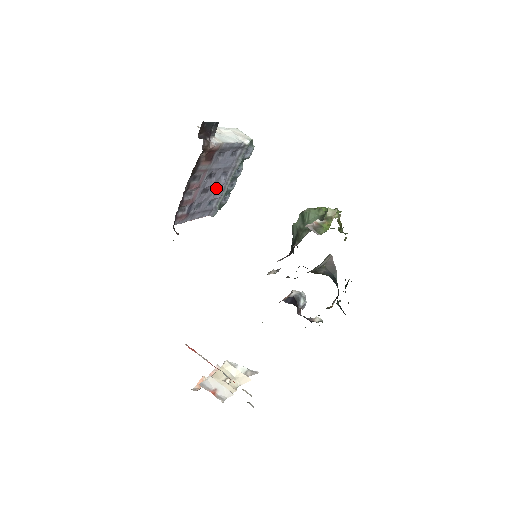
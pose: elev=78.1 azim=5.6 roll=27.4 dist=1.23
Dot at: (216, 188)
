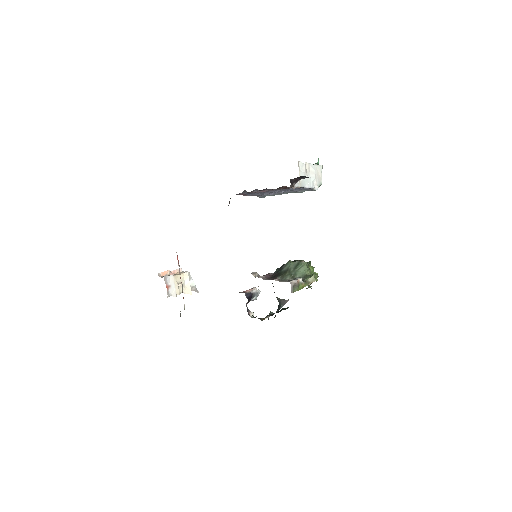
Dot at: occluded
